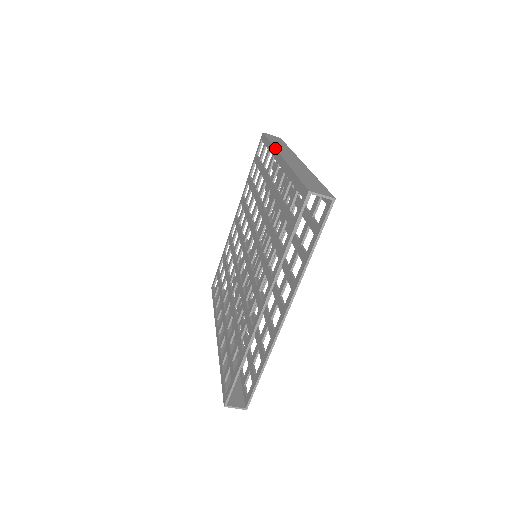
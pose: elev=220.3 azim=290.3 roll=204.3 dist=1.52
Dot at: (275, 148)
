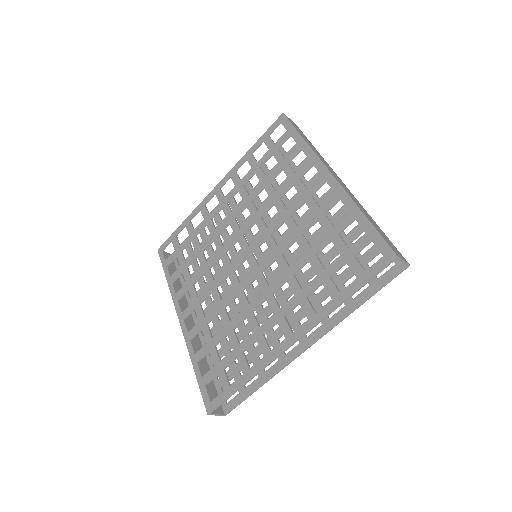
Dot at: (317, 155)
